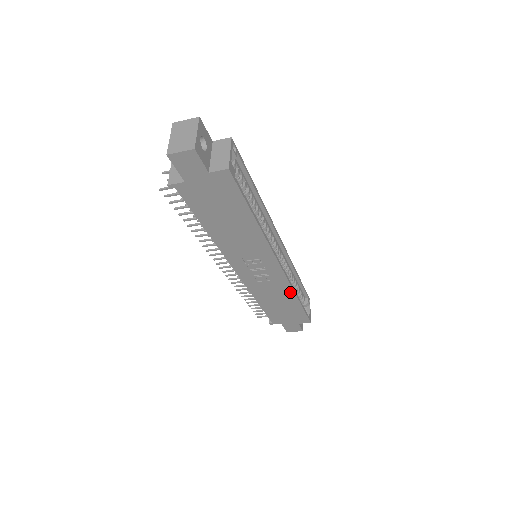
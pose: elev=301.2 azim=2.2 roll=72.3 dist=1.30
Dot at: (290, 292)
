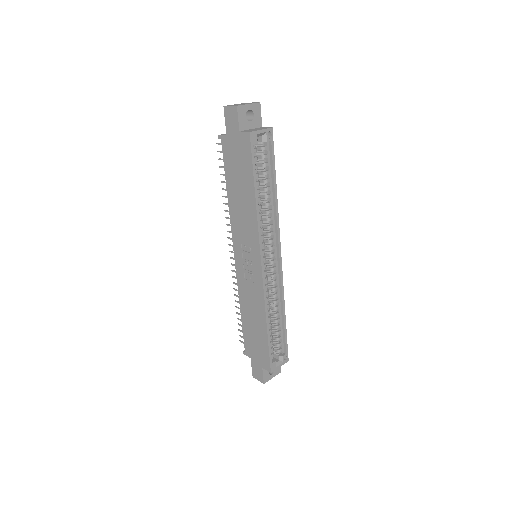
Dot at: (263, 309)
